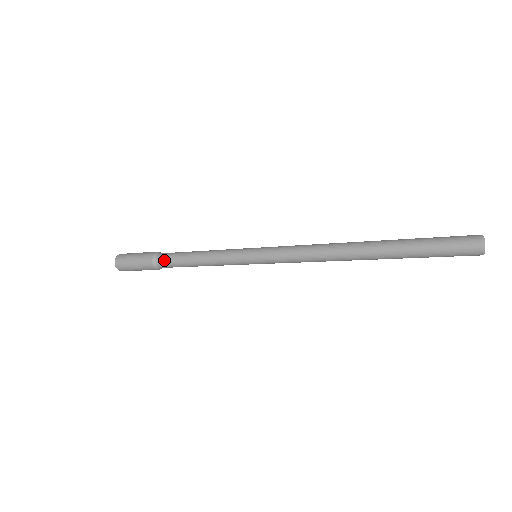
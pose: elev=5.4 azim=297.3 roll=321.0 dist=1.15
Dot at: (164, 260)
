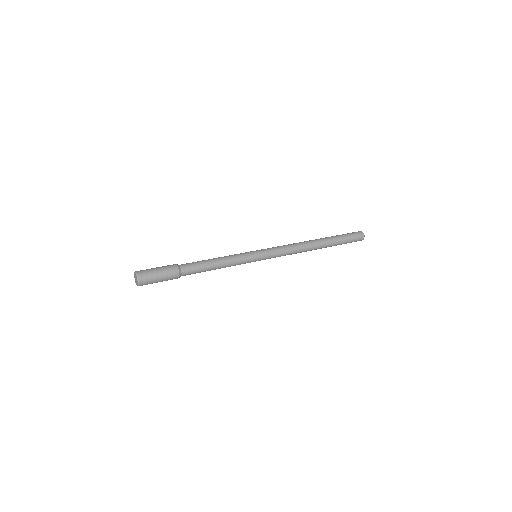
Dot at: (189, 269)
